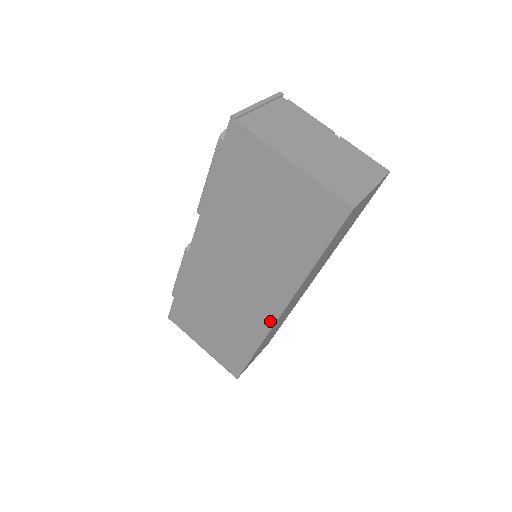
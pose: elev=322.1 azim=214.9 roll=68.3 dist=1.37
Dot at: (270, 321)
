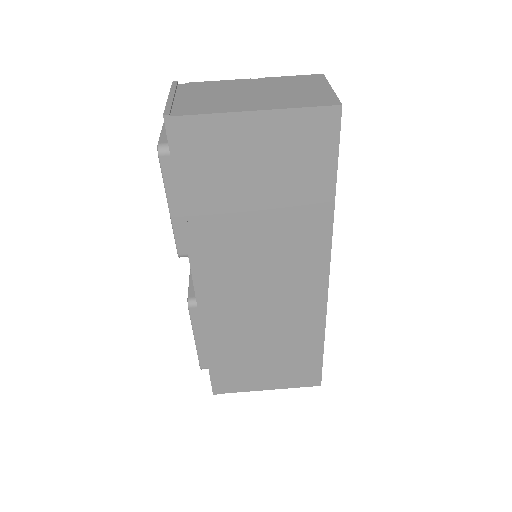
Dot at: (322, 294)
